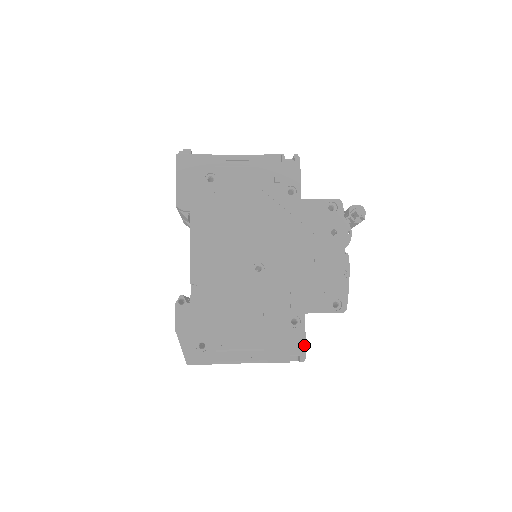
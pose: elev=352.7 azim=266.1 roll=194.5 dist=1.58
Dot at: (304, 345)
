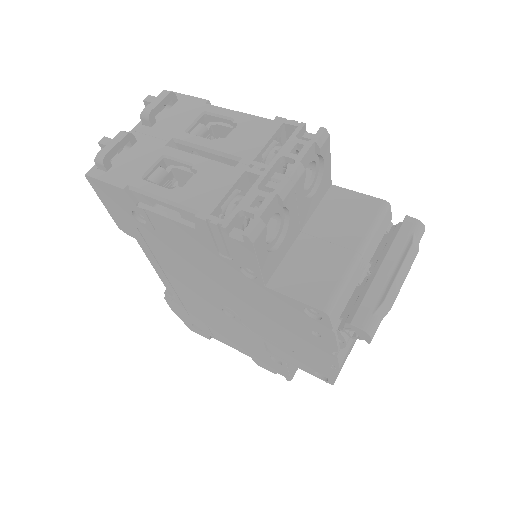
Dot at: (288, 375)
